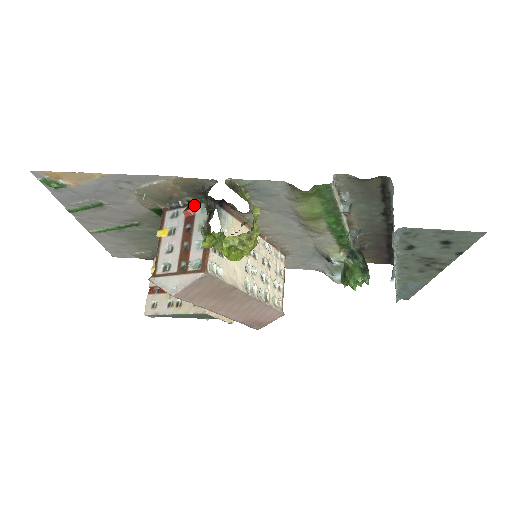
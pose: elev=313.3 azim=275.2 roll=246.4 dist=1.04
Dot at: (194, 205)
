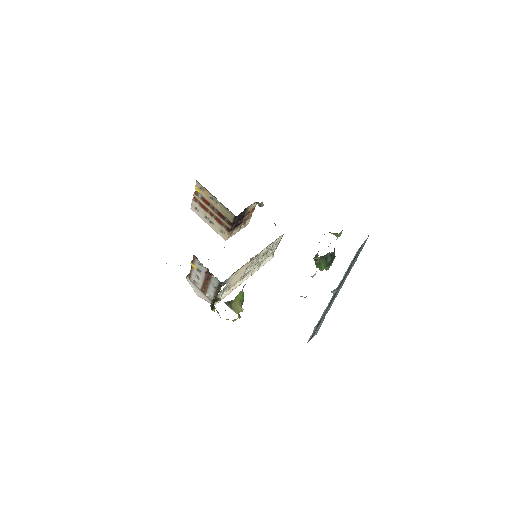
Dot at: (211, 275)
